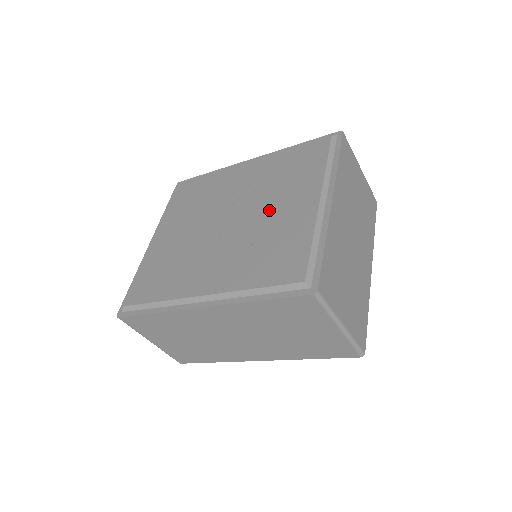
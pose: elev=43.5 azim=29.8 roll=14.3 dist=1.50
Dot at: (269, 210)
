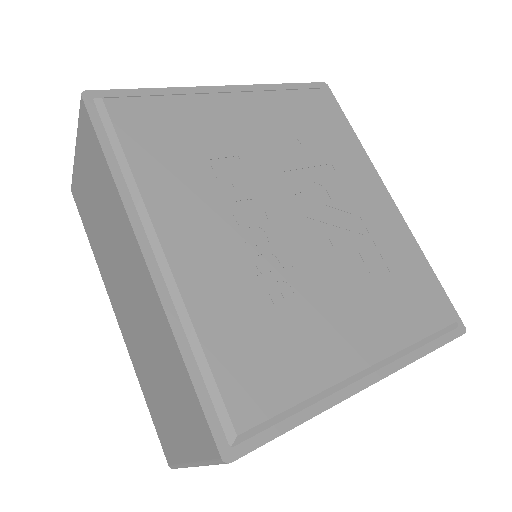
Dot at: (328, 286)
